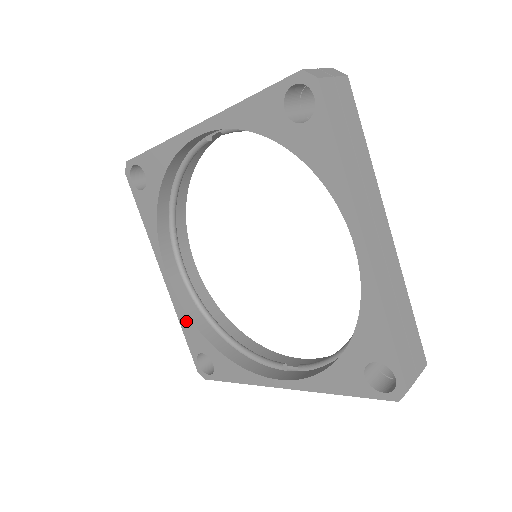
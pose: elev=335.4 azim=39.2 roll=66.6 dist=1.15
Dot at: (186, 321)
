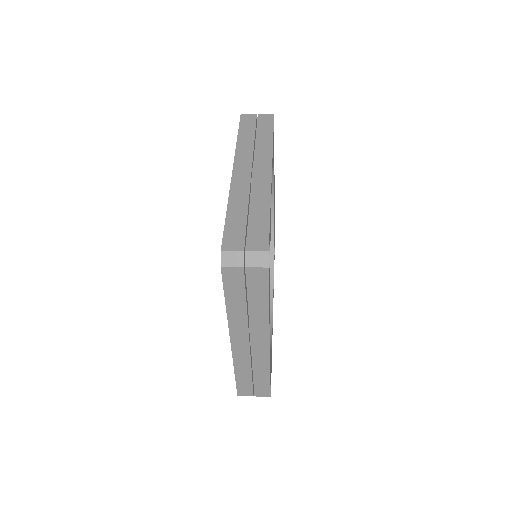
Dot at: occluded
